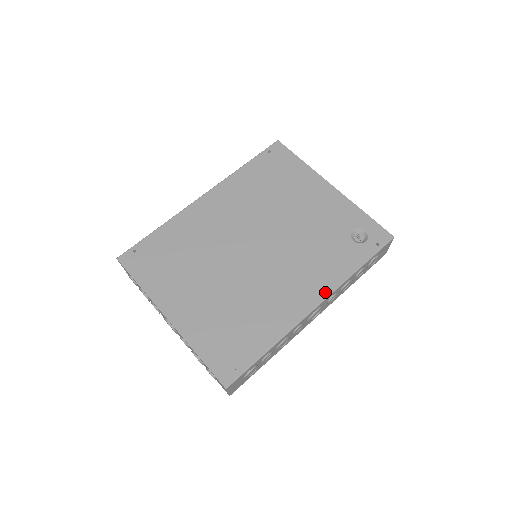
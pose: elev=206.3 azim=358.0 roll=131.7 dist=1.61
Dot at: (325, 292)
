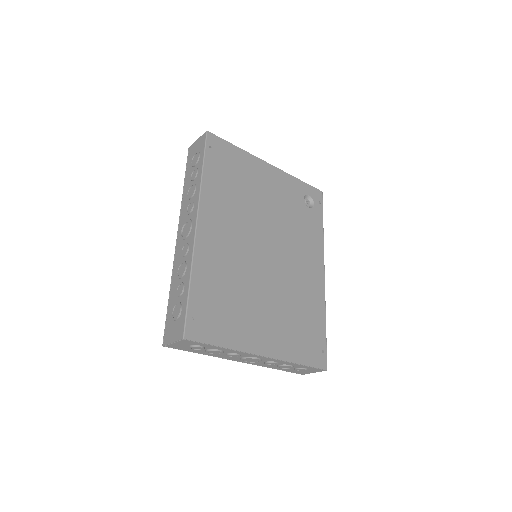
Dot at: (322, 258)
